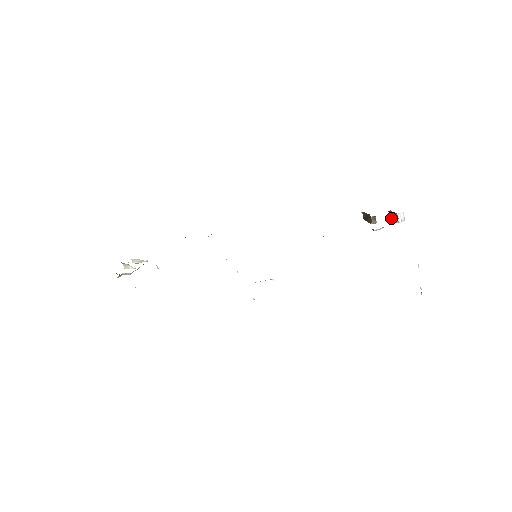
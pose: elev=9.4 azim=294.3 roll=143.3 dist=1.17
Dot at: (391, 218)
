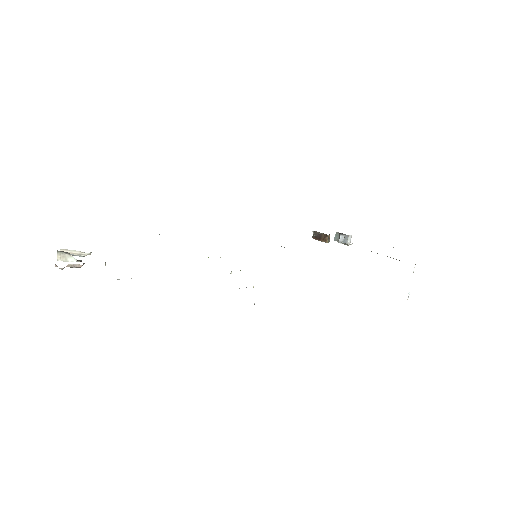
Dot at: (337, 240)
